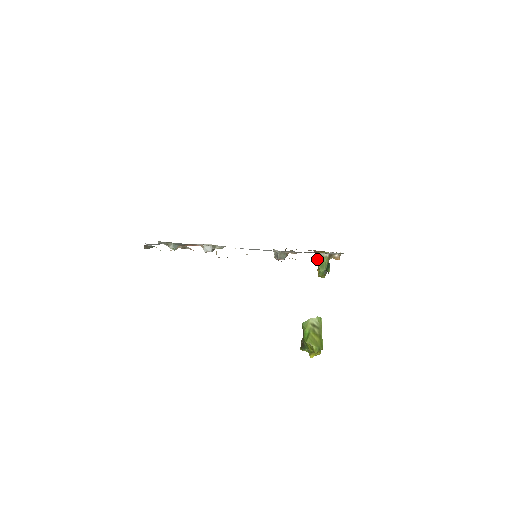
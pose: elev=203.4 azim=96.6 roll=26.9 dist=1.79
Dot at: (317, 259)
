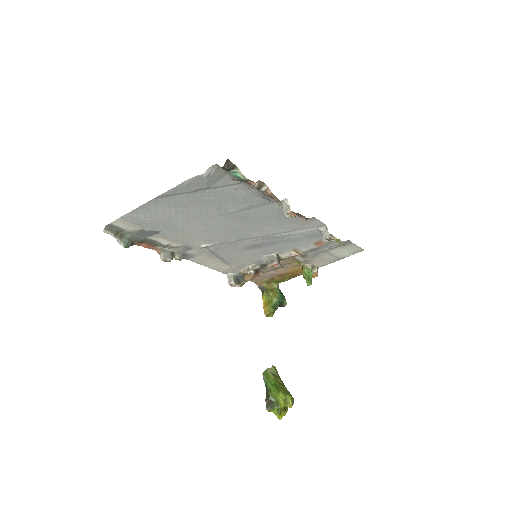
Dot at: (303, 272)
